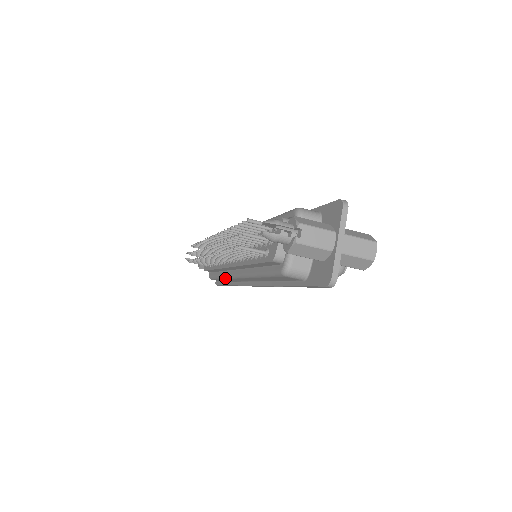
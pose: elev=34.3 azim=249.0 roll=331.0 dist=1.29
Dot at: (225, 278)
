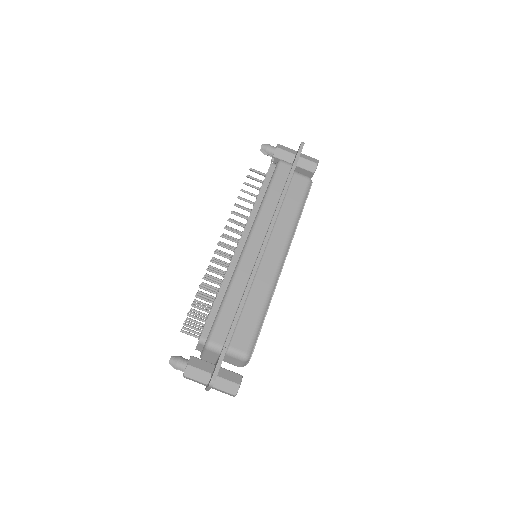
Dot at: (233, 278)
